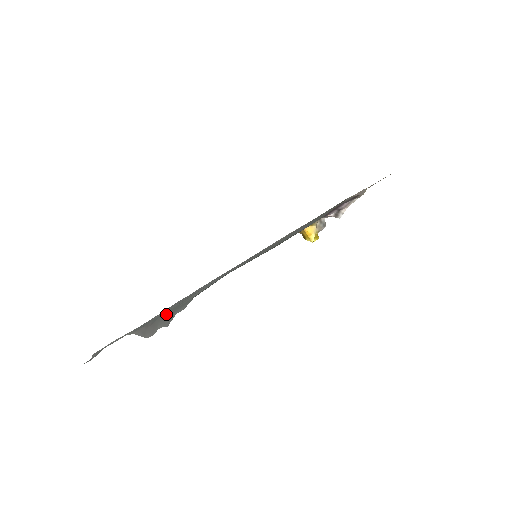
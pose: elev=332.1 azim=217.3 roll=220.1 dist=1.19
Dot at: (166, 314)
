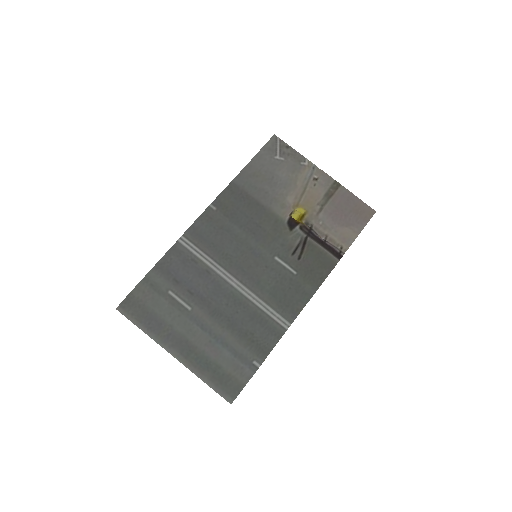
Dot at: (213, 380)
